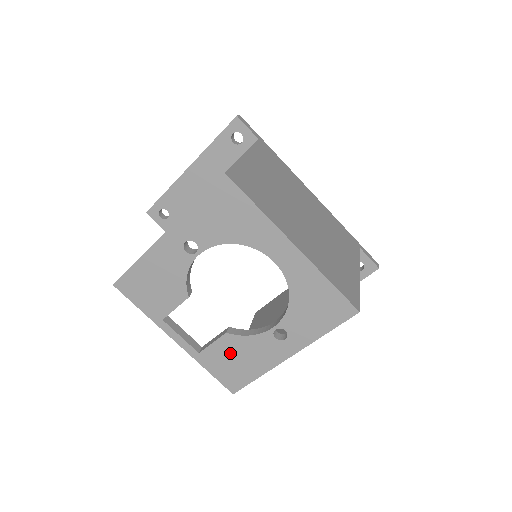
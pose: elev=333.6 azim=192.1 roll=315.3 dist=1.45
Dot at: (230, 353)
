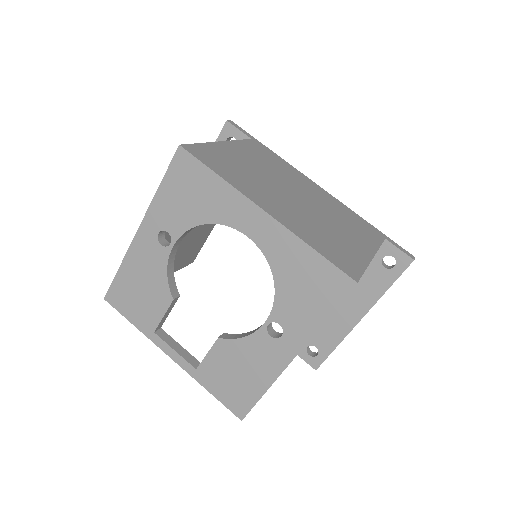
Dot at: (227, 364)
